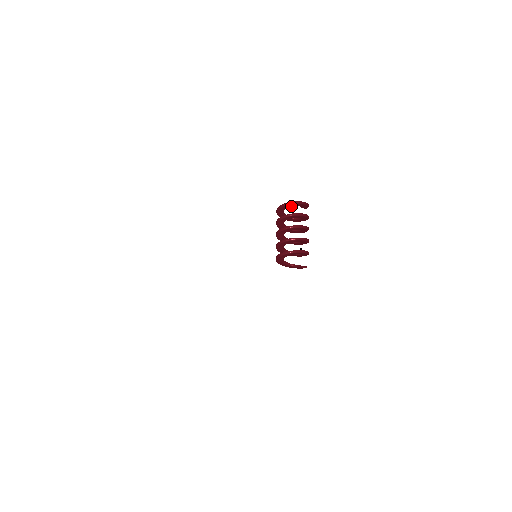
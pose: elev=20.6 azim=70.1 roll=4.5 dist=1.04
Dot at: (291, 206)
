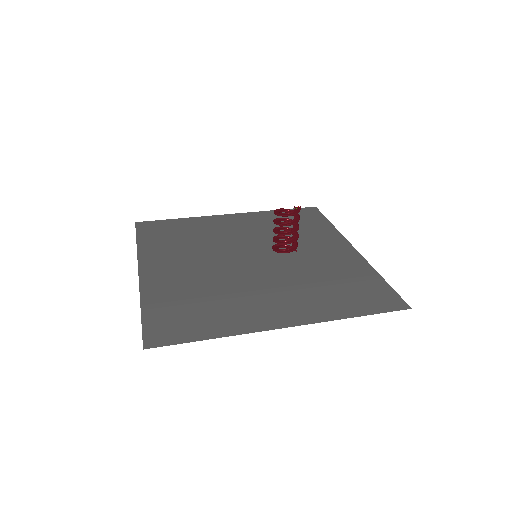
Dot at: (285, 215)
